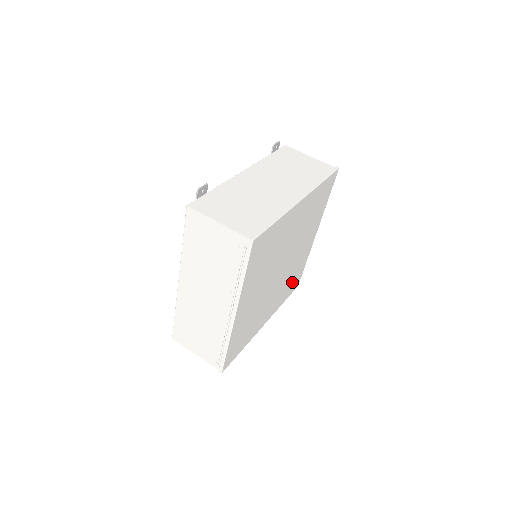
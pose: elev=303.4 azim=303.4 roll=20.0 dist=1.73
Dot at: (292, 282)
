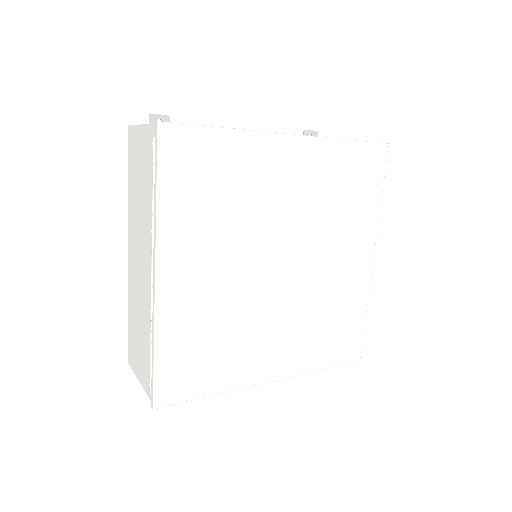
Dot at: (334, 334)
